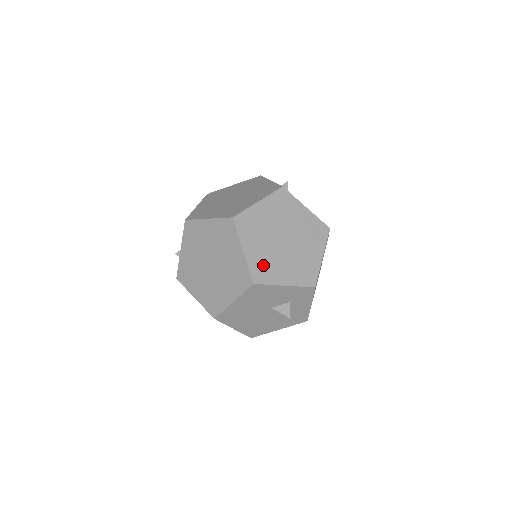
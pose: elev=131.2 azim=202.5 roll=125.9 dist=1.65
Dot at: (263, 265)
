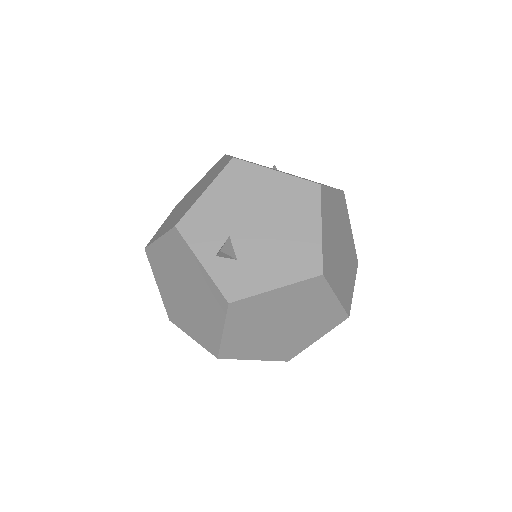
Dot at: (283, 350)
